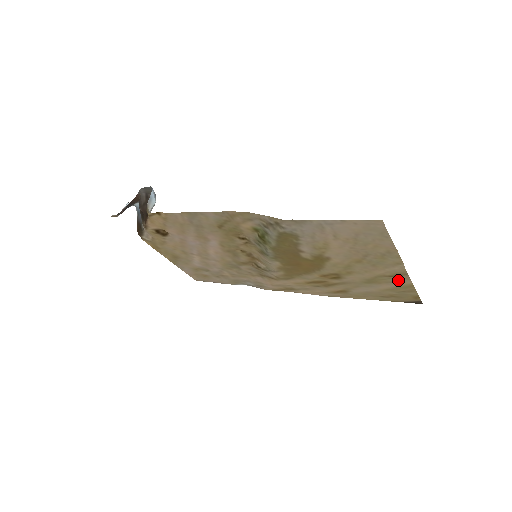
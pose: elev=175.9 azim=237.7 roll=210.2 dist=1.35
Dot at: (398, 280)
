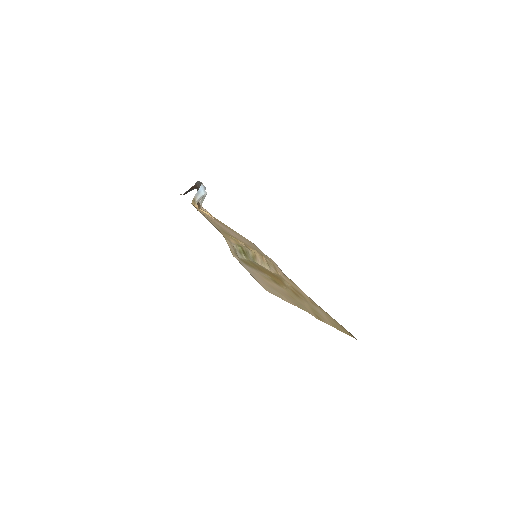
Dot at: (324, 320)
